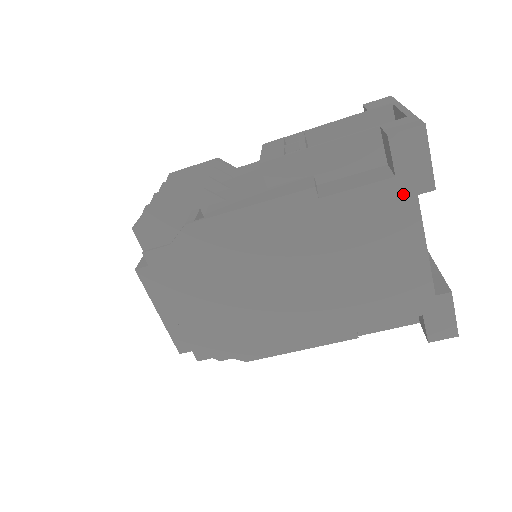
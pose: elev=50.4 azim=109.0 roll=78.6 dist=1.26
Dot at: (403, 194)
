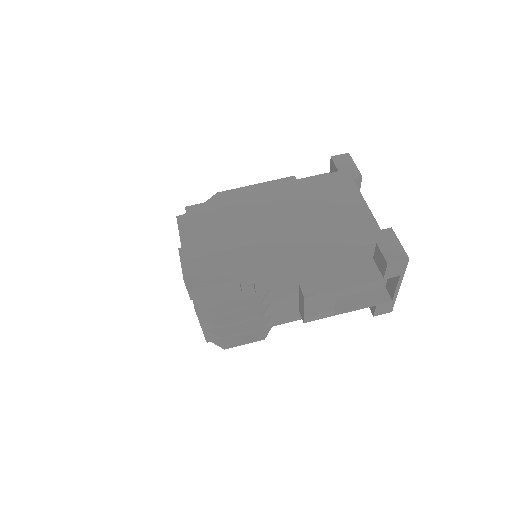
Dot at: (344, 178)
